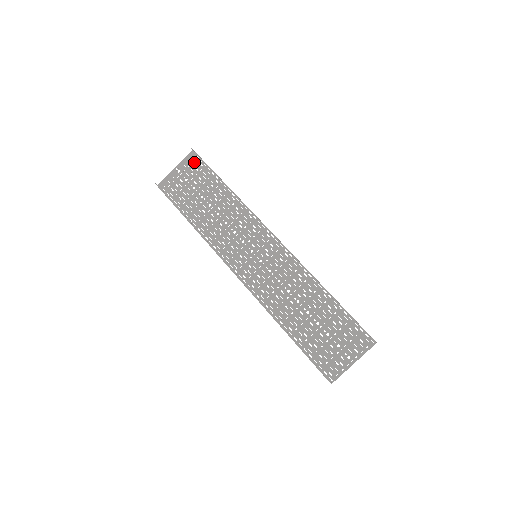
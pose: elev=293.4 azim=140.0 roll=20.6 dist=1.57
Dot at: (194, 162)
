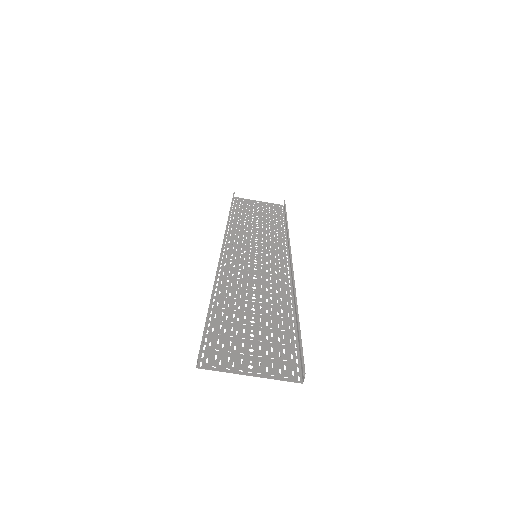
Dot at: (276, 207)
